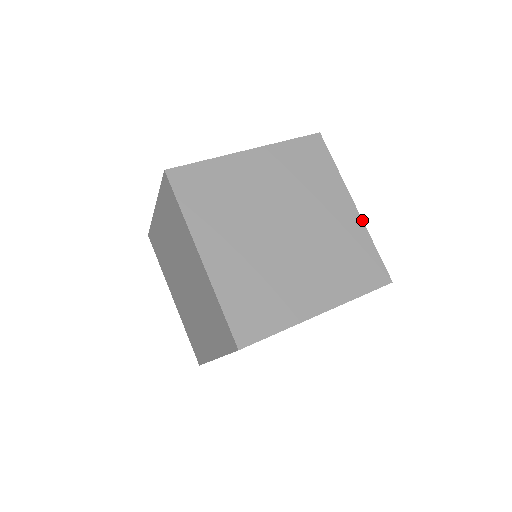
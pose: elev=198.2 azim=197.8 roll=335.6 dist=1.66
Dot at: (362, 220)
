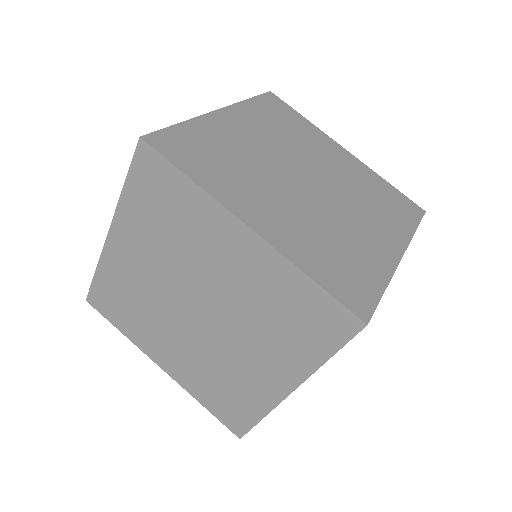
Dot at: (396, 267)
